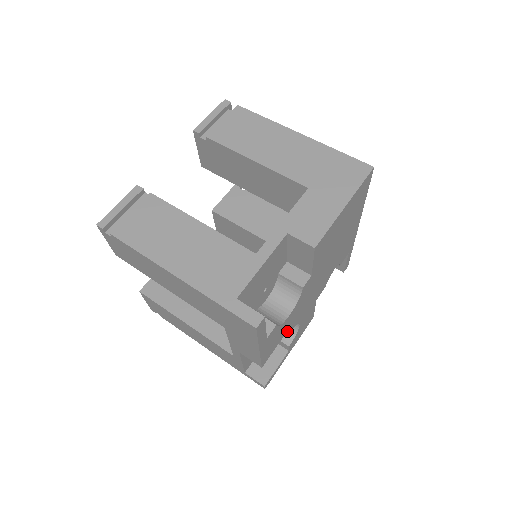
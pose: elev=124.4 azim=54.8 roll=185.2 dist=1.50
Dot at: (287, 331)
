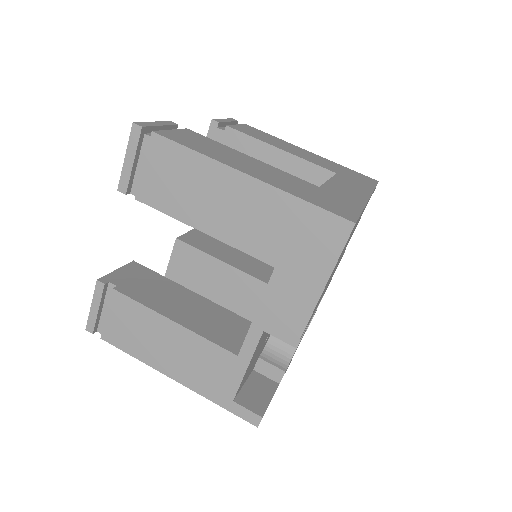
Dot at: occluded
